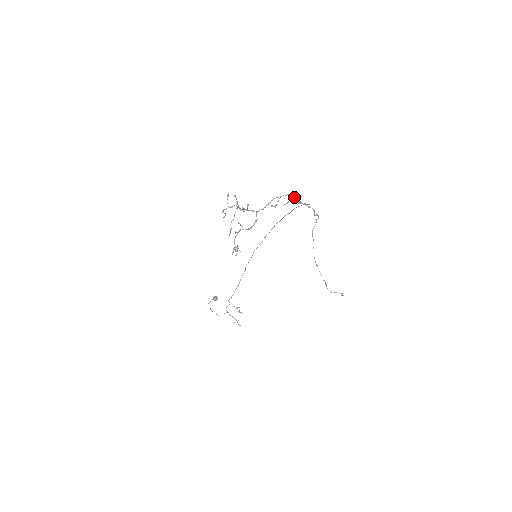
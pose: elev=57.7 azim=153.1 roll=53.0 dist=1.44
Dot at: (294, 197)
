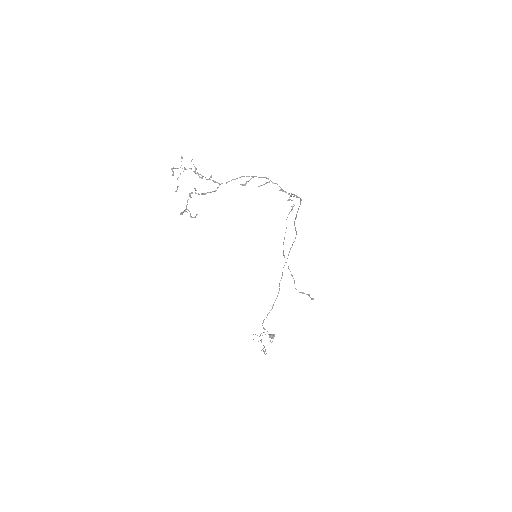
Dot at: occluded
